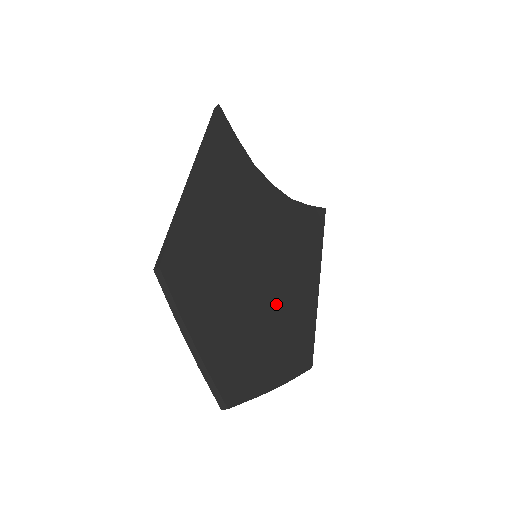
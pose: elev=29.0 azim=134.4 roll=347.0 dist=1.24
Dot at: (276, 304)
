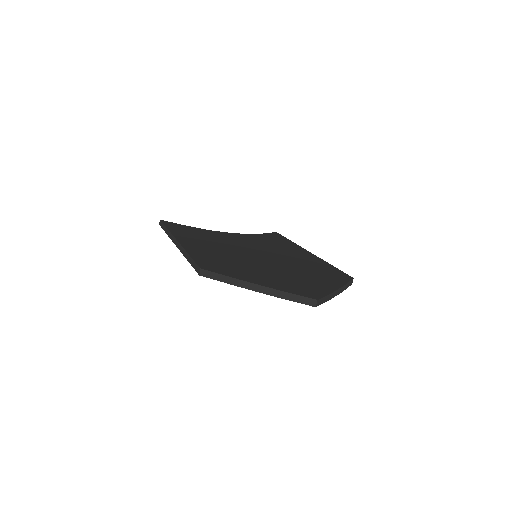
Dot at: (294, 265)
